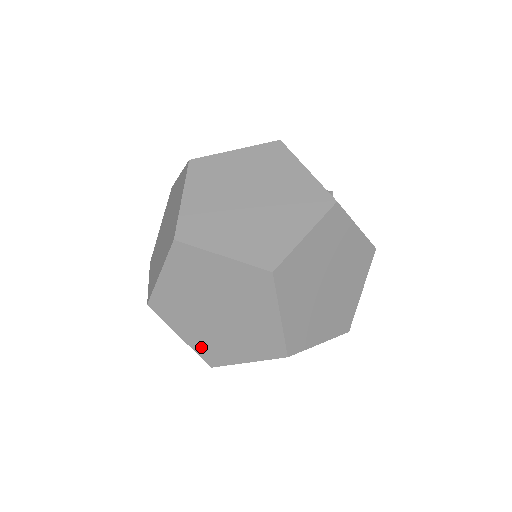
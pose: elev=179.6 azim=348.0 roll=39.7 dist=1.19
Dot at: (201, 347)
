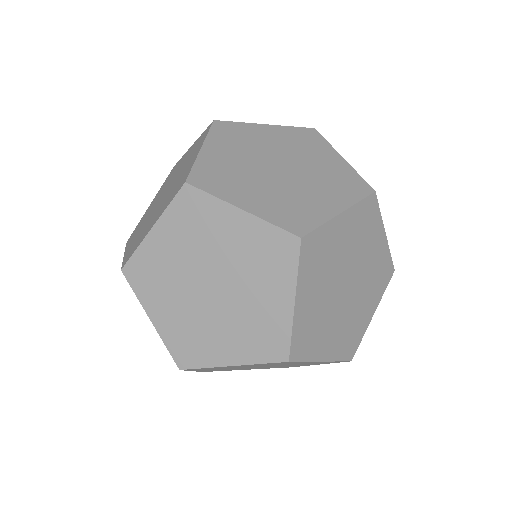
Dot at: (175, 338)
